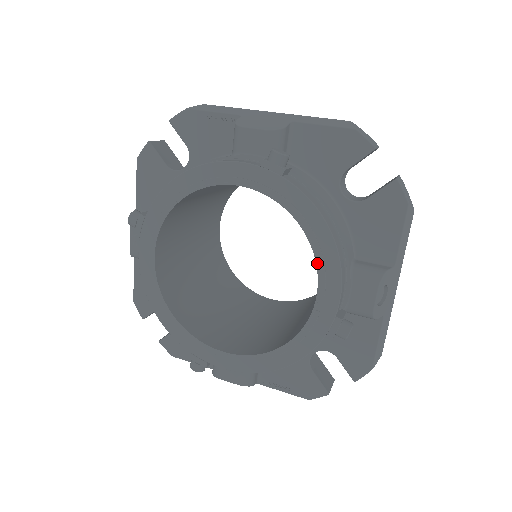
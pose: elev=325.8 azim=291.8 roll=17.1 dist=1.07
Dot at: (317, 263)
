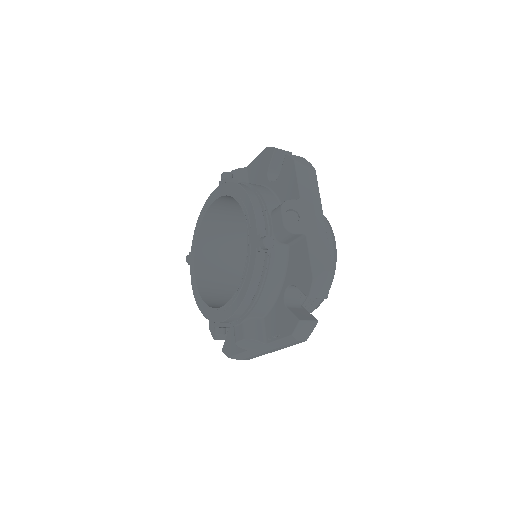
Dot at: (243, 211)
